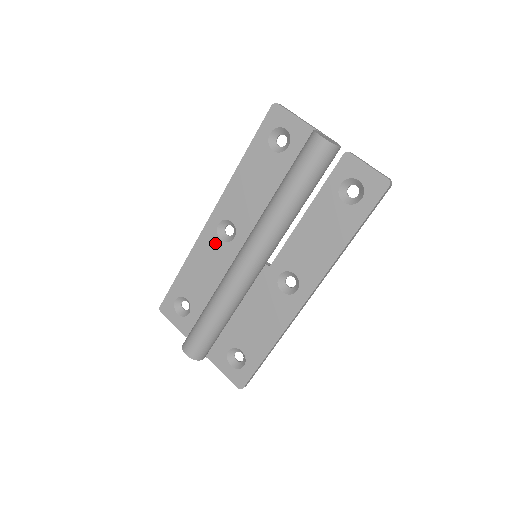
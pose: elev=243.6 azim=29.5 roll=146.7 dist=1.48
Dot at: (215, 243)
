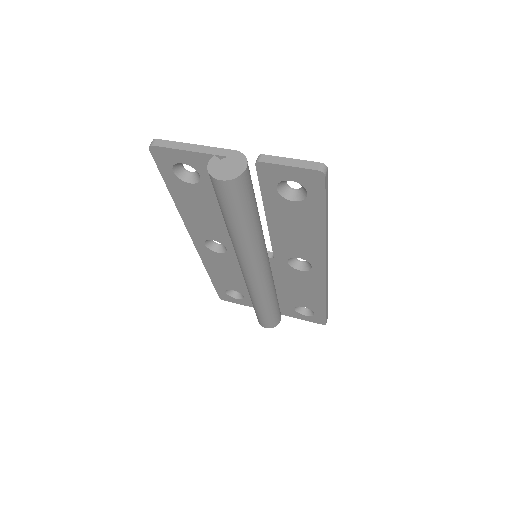
Dot at: (216, 256)
